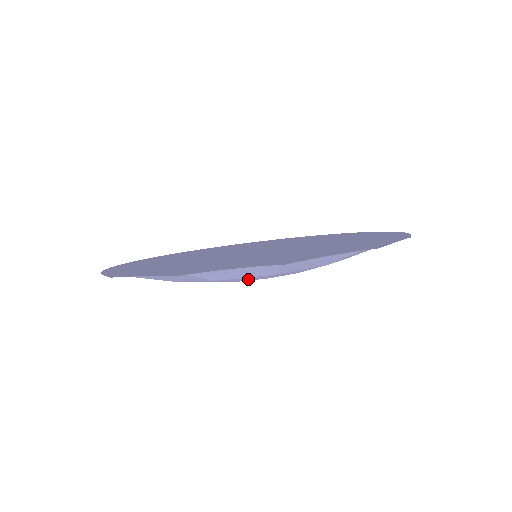
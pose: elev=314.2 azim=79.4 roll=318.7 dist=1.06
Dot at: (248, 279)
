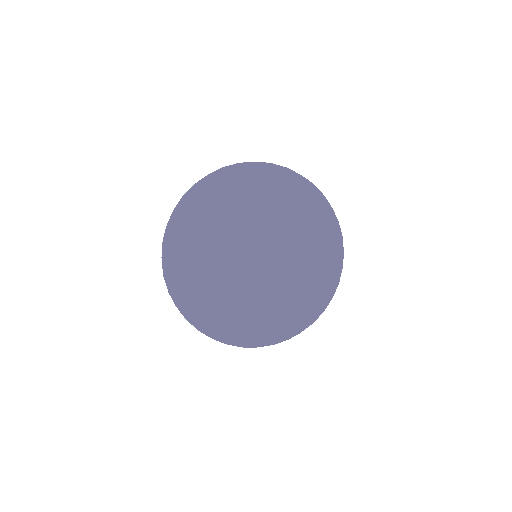
Dot at: occluded
